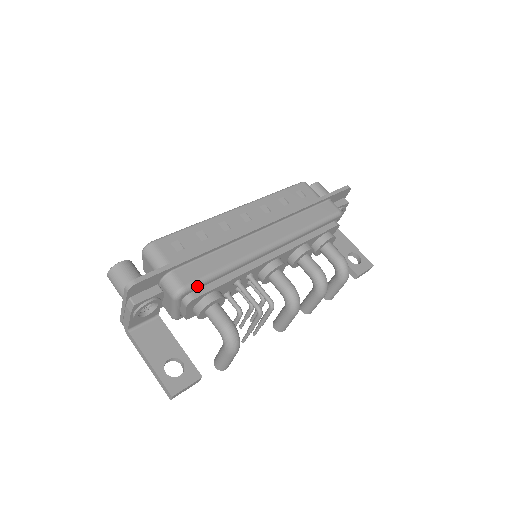
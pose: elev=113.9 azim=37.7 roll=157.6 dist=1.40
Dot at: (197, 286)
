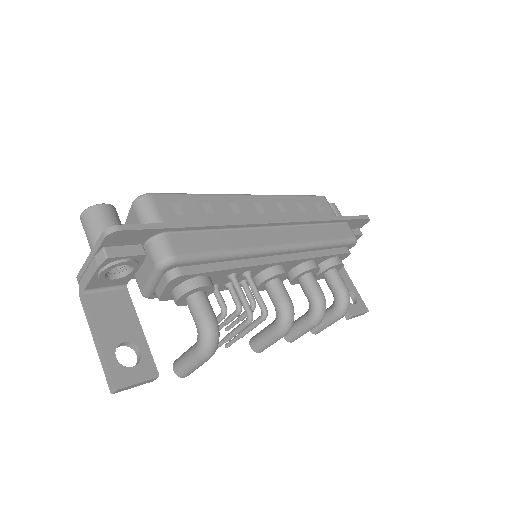
Dot at: (190, 261)
